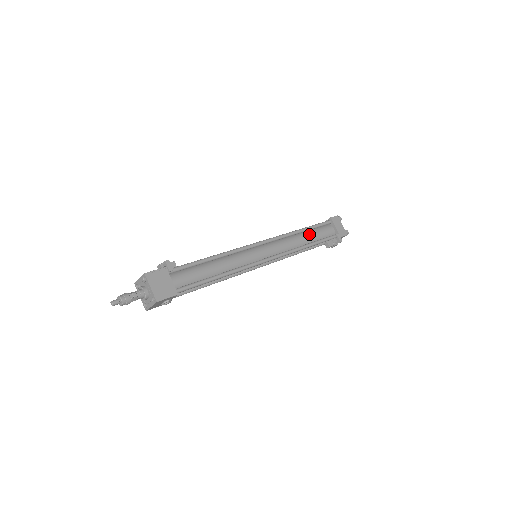
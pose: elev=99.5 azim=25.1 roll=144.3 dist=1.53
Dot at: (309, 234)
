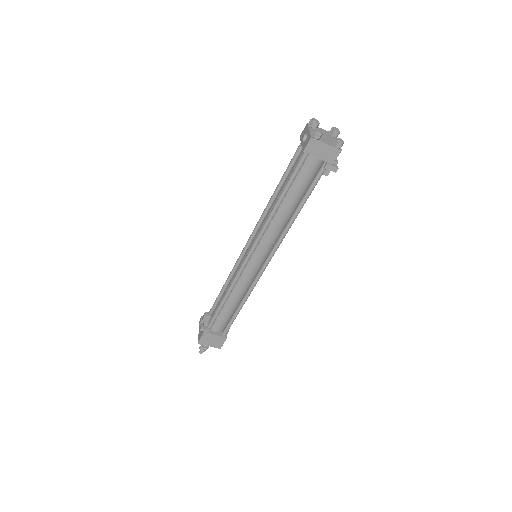
Dot at: (290, 198)
